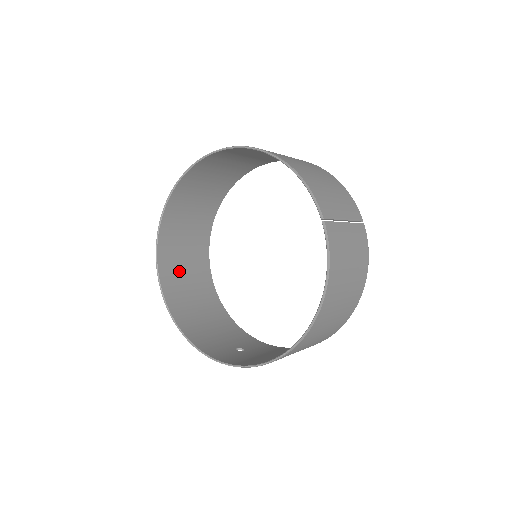
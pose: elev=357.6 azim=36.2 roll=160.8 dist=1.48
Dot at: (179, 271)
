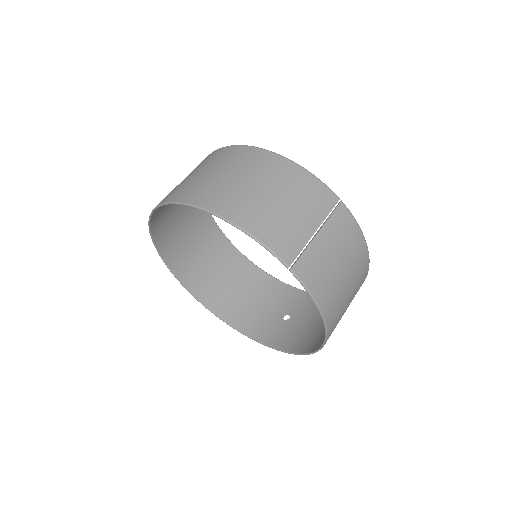
Dot at: (203, 270)
